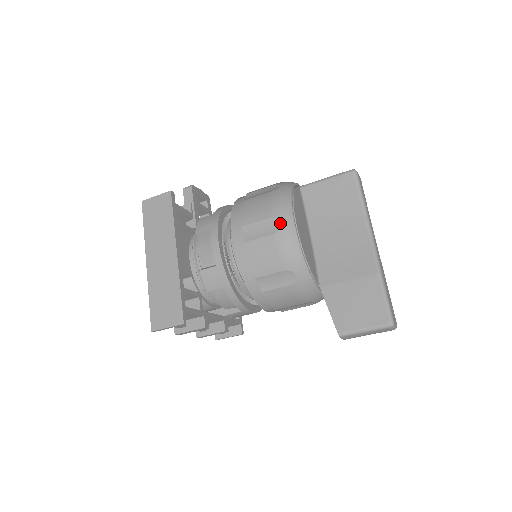
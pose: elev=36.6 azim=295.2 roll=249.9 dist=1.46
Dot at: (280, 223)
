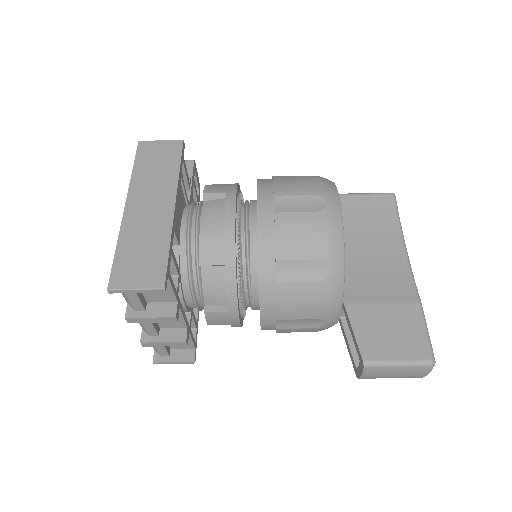
Dot at: (326, 203)
